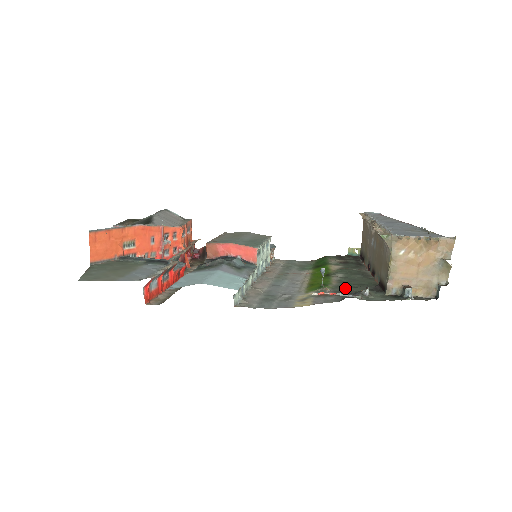
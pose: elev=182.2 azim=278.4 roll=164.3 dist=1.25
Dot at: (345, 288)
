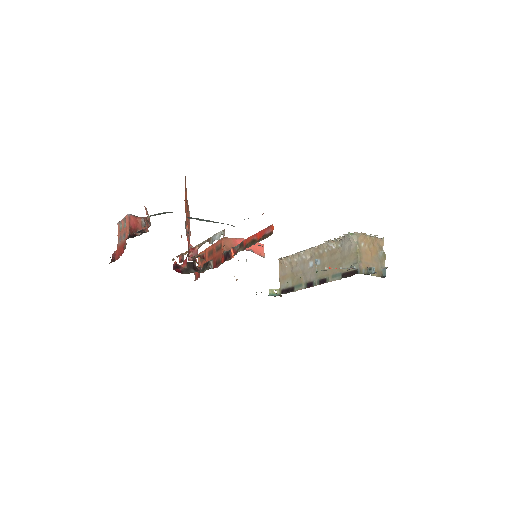
Dot at: occluded
